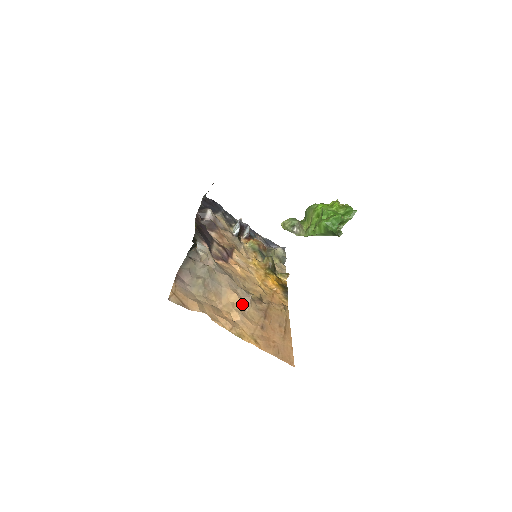
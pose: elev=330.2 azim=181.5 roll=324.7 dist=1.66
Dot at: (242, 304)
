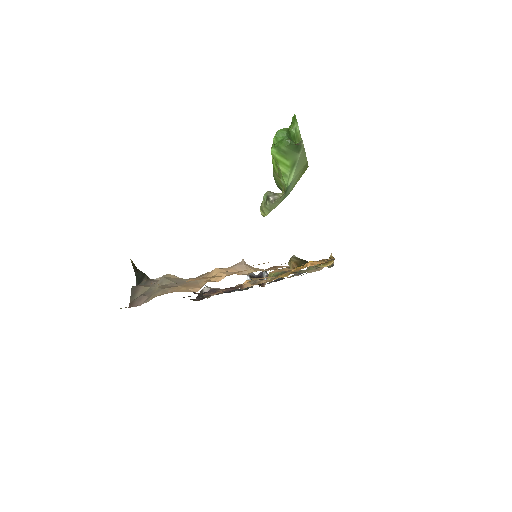
Dot at: (232, 271)
